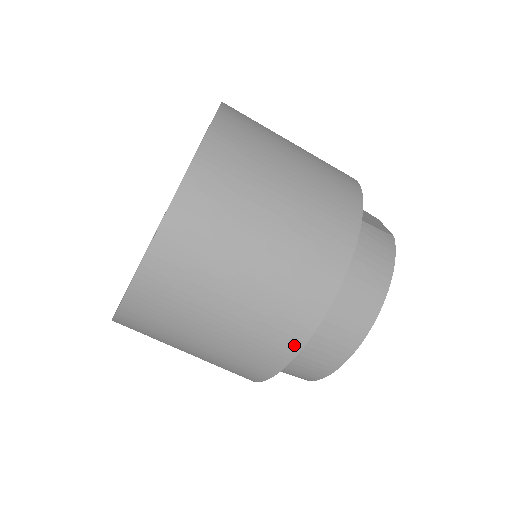
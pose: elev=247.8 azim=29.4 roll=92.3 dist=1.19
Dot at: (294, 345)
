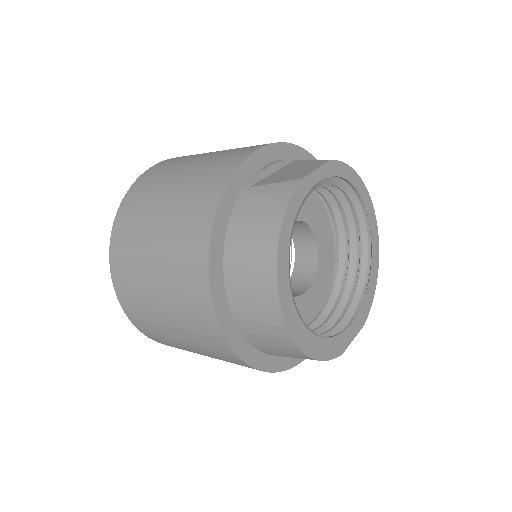
Dot at: (216, 332)
